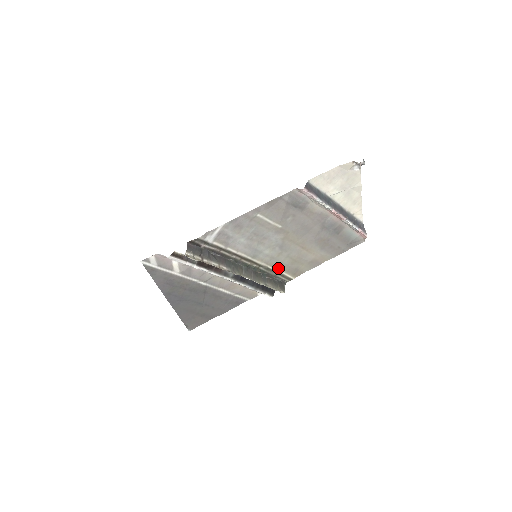
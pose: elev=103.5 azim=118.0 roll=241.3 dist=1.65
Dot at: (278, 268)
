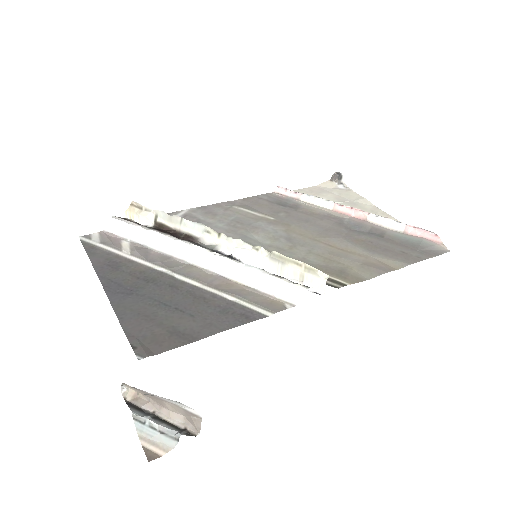
Dot at: occluded
